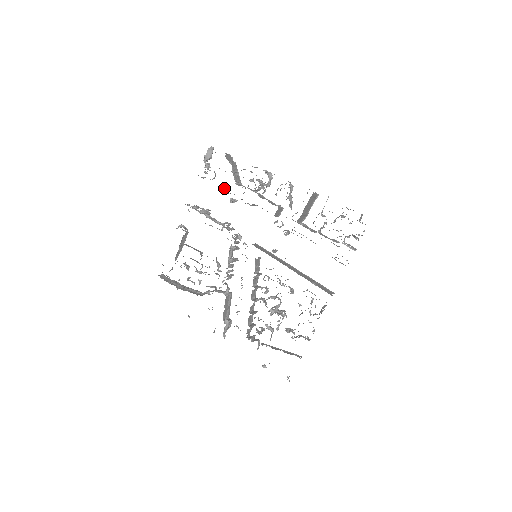
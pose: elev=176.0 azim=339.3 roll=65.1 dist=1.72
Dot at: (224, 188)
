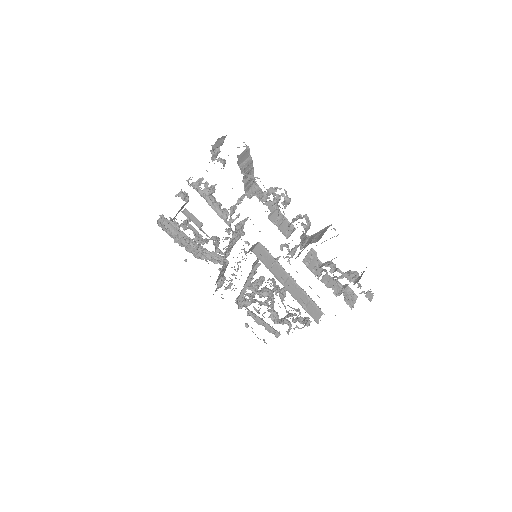
Dot at: occluded
